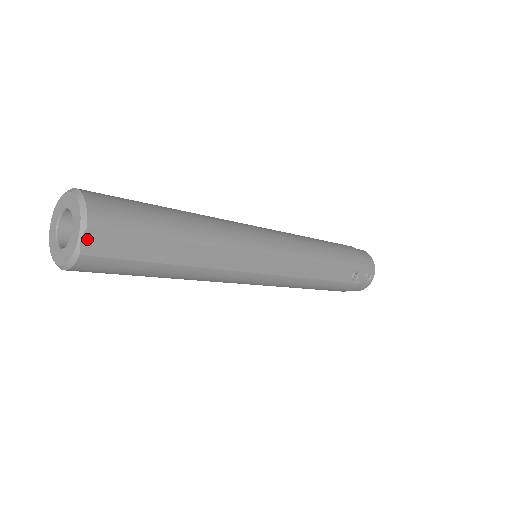
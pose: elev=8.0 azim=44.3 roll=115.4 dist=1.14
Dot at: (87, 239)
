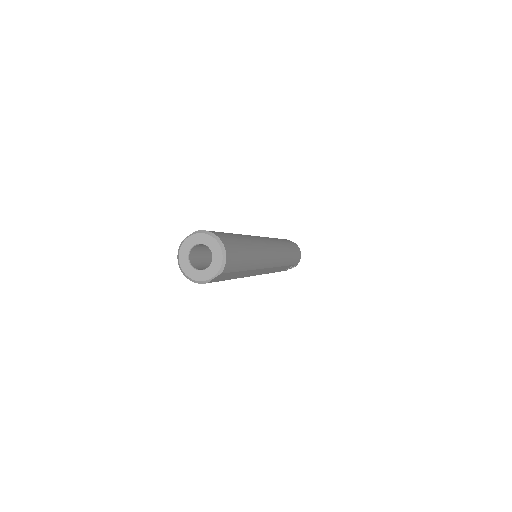
Dot at: (216, 277)
